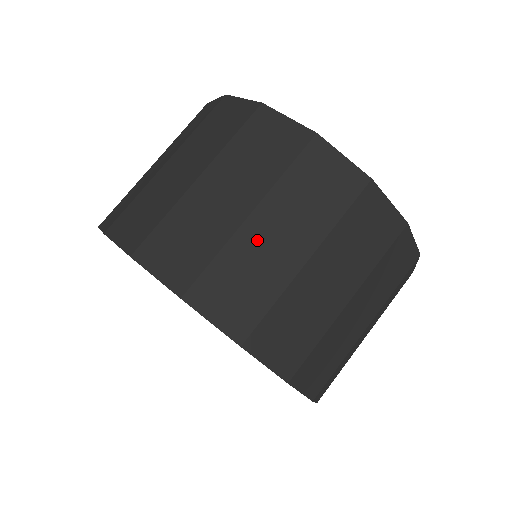
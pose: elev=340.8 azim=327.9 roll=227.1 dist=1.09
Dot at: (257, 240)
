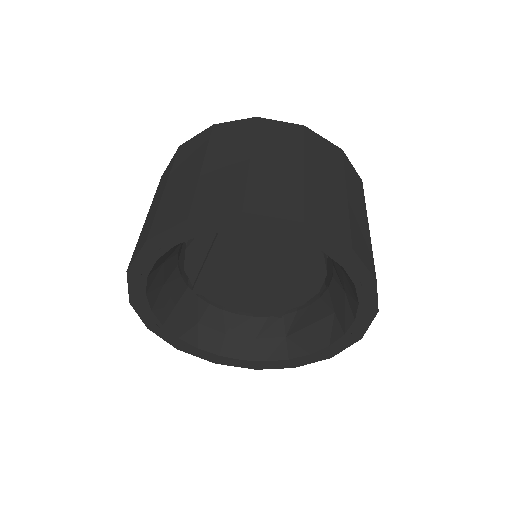
Dot at: (317, 183)
